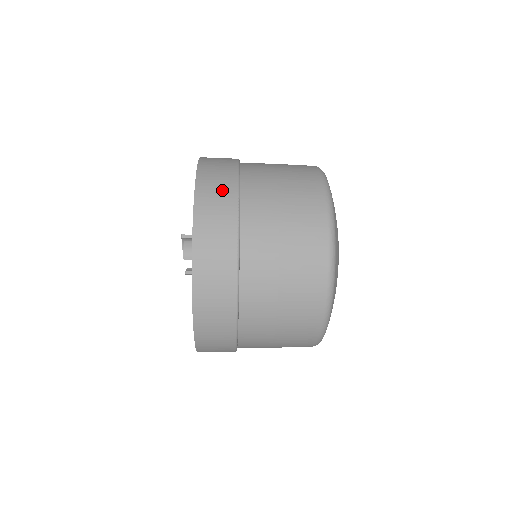
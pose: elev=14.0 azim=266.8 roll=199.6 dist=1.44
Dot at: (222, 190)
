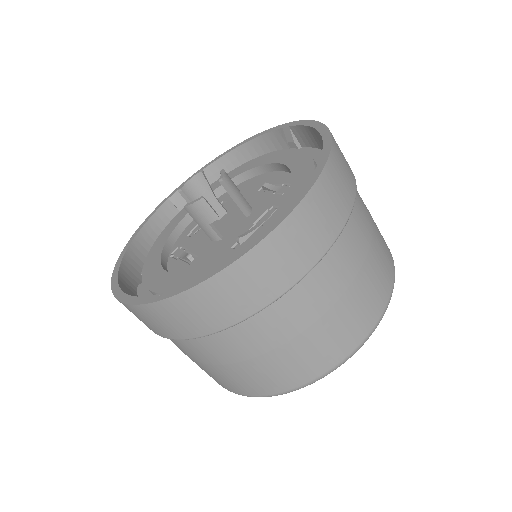
Dot at: occluded
